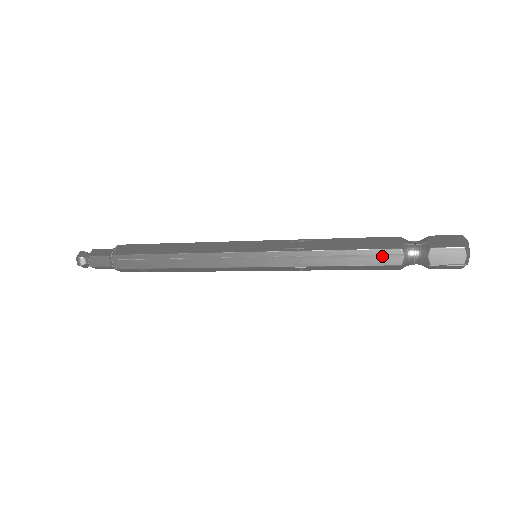
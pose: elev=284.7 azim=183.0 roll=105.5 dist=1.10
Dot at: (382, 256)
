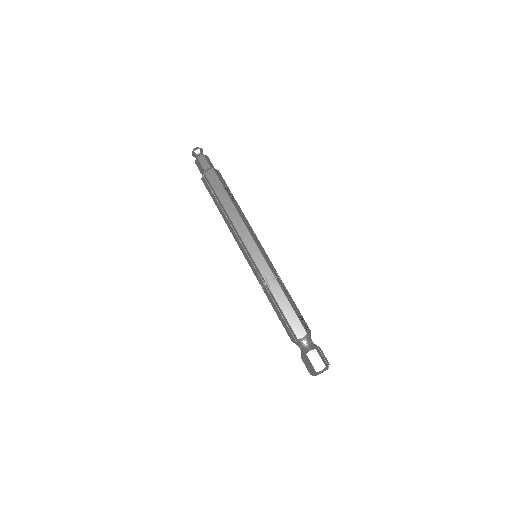
Dot at: (289, 330)
